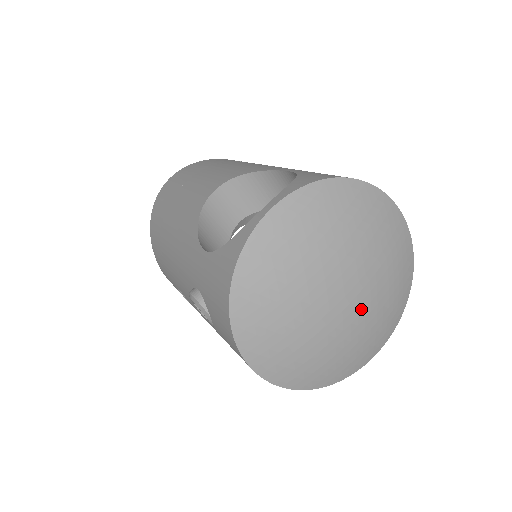
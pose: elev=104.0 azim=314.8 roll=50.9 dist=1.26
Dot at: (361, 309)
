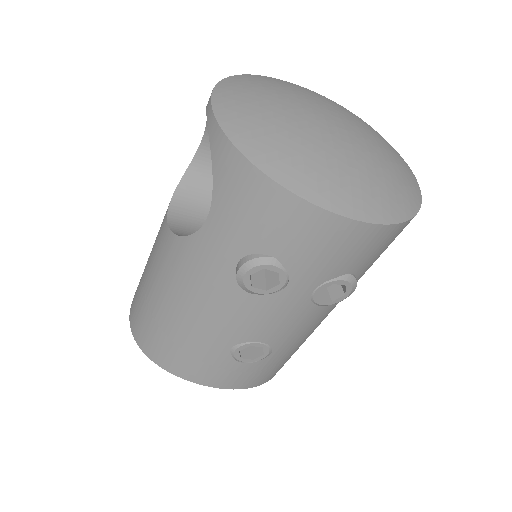
Dot at: (356, 127)
